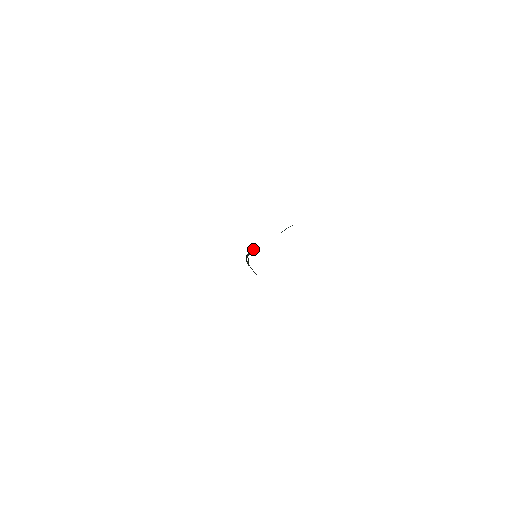
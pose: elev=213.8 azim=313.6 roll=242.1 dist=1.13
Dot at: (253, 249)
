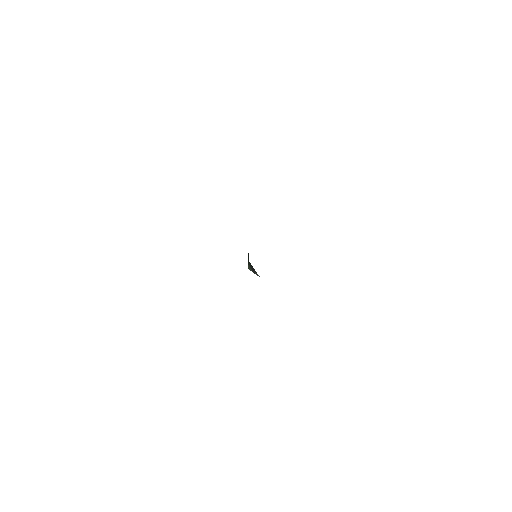
Dot at: occluded
